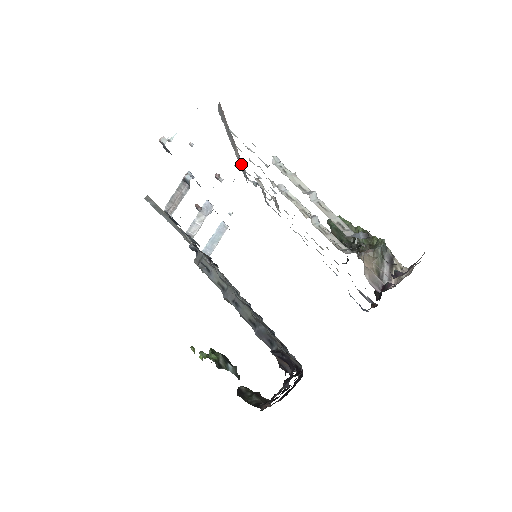
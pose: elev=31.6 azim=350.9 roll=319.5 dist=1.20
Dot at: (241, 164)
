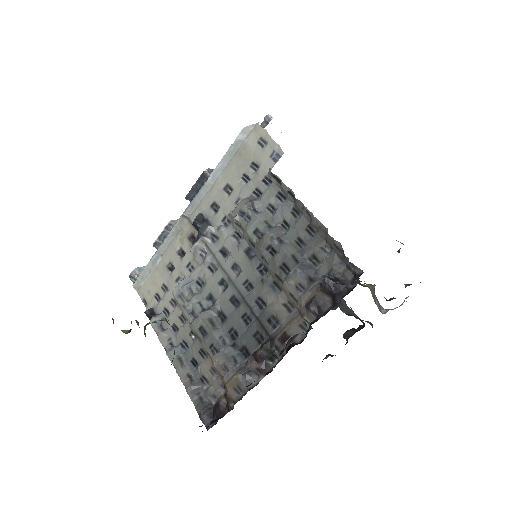
Dot at: occluded
